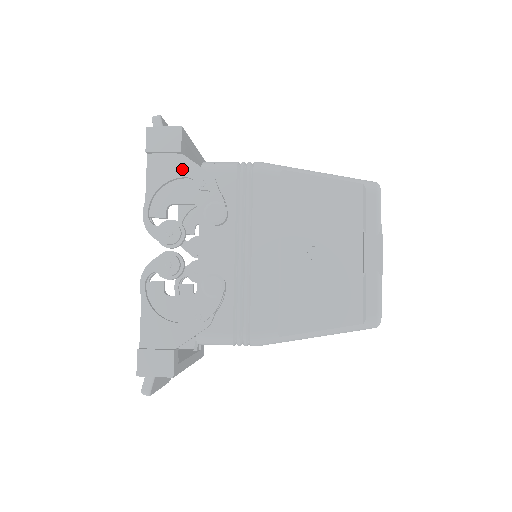
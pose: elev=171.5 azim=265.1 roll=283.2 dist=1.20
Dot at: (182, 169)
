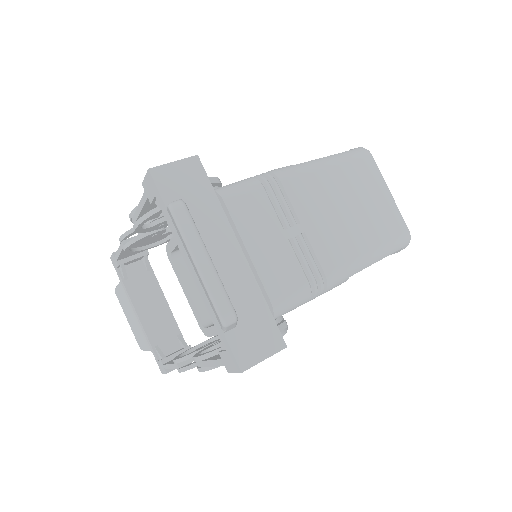
Dot at: occluded
